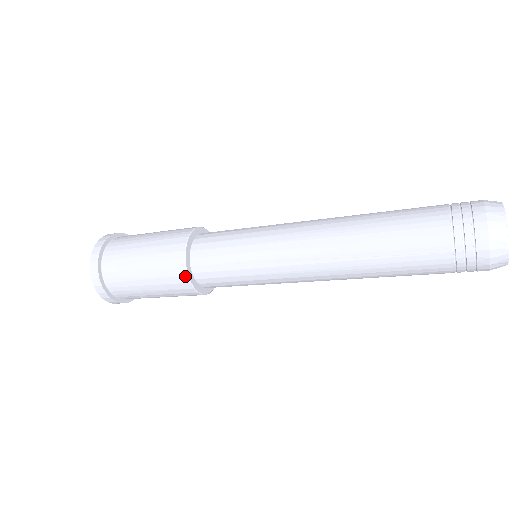
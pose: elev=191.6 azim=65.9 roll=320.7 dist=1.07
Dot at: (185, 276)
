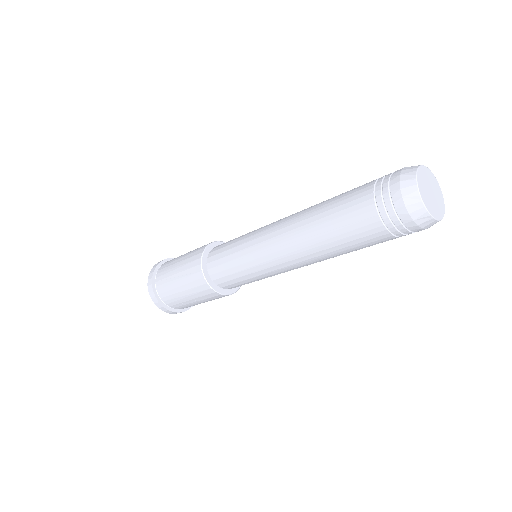
Dot at: (203, 278)
